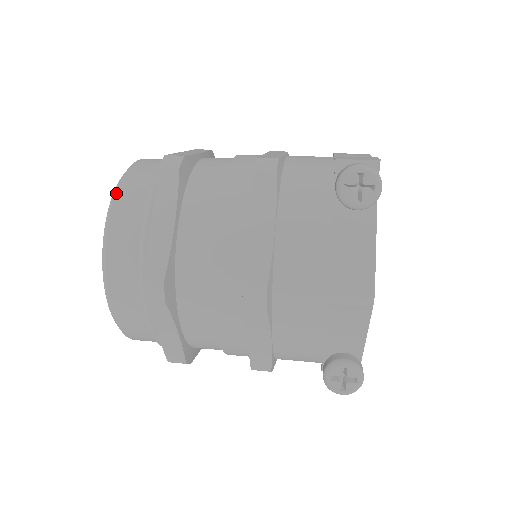
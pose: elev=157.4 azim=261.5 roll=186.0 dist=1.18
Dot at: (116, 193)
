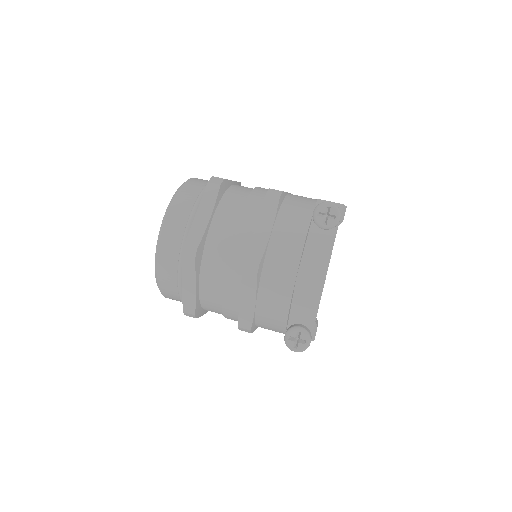
Dot at: (177, 193)
